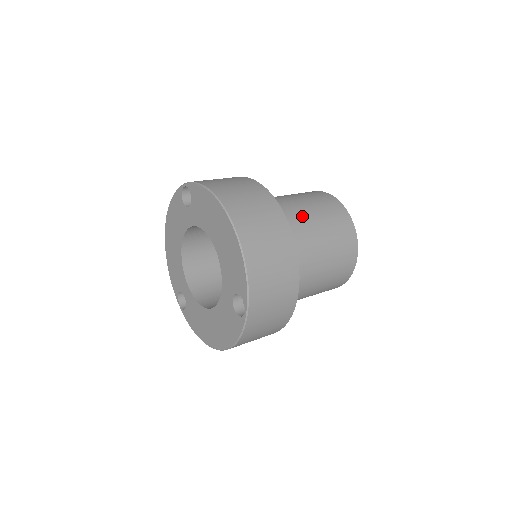
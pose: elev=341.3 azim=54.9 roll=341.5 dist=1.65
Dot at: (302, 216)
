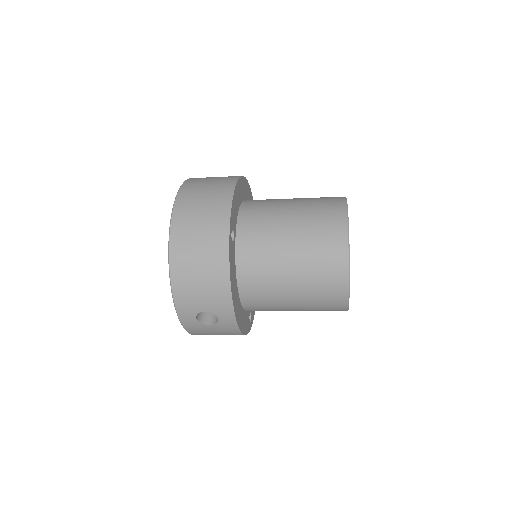
Dot at: (283, 199)
